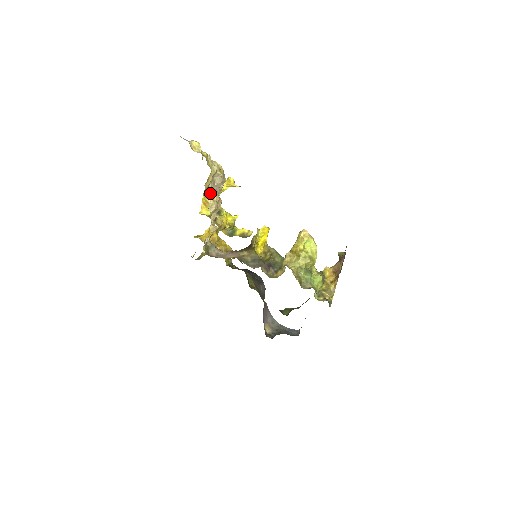
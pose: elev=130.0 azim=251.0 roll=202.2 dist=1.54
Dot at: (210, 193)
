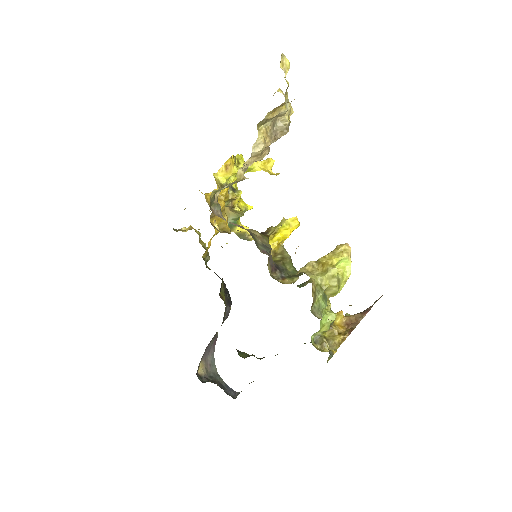
Dot at: (265, 130)
